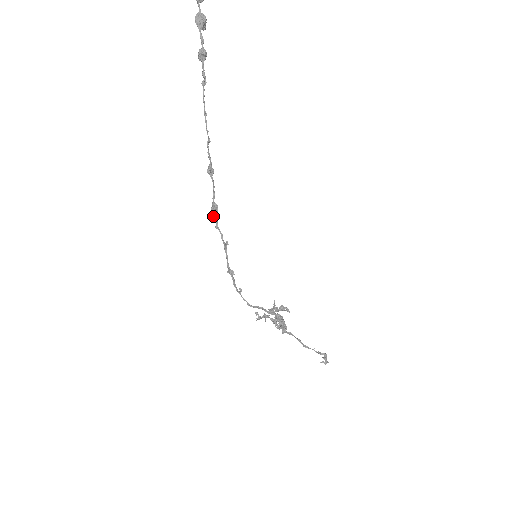
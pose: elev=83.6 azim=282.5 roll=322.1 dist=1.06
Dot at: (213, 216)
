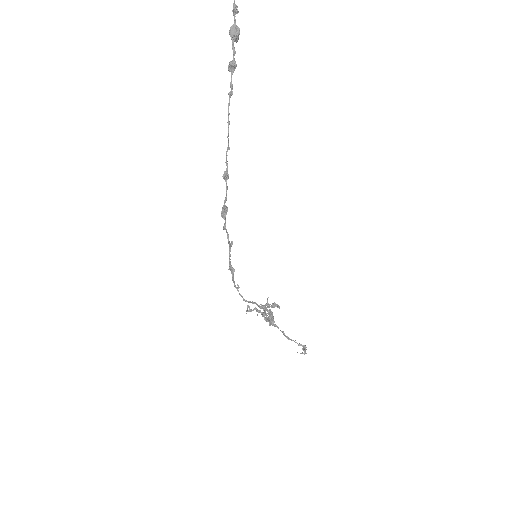
Dot at: (222, 217)
